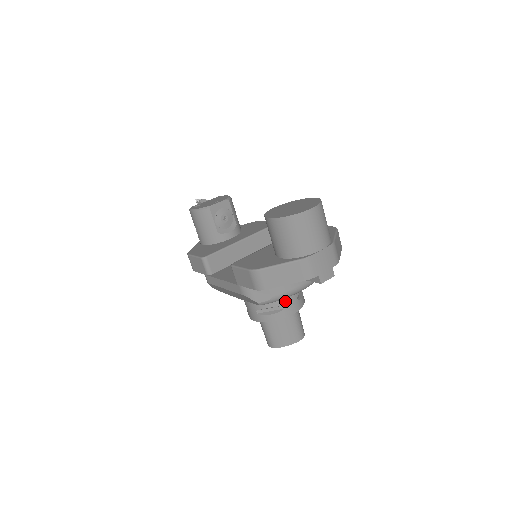
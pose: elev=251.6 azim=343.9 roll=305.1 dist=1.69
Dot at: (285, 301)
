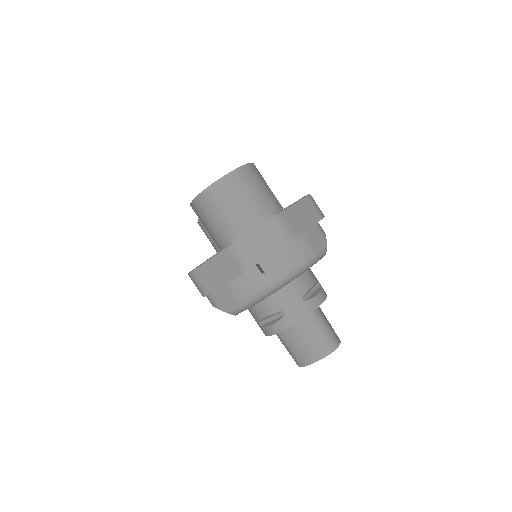
Dot at: (283, 305)
